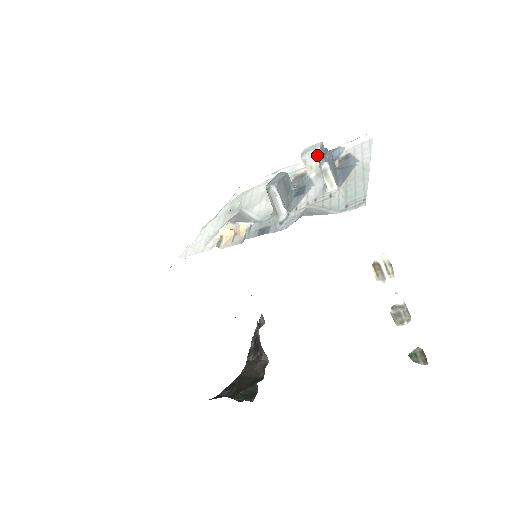
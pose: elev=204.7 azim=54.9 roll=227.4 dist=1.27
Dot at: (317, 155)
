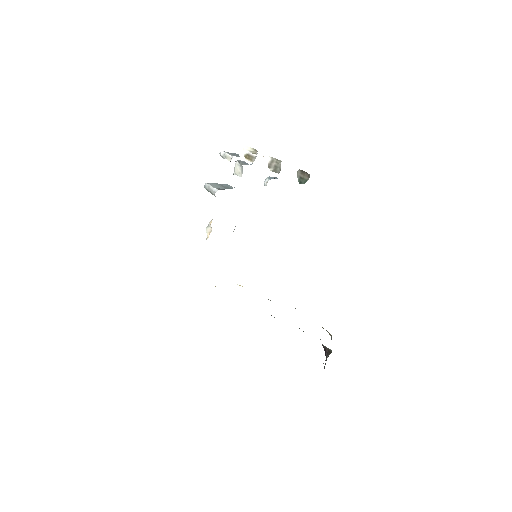
Dot at: (237, 164)
